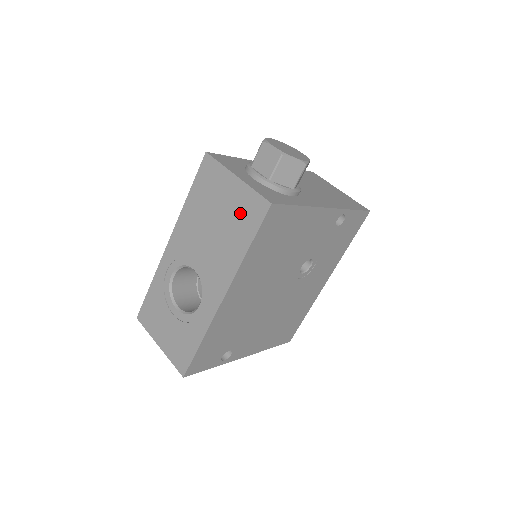
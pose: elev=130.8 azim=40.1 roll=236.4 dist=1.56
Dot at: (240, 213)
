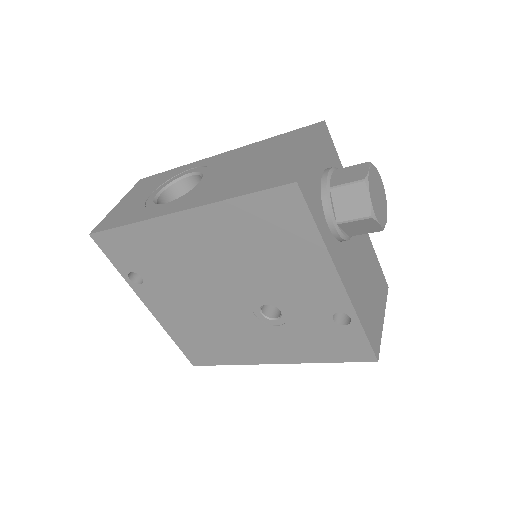
Dot at: (274, 171)
